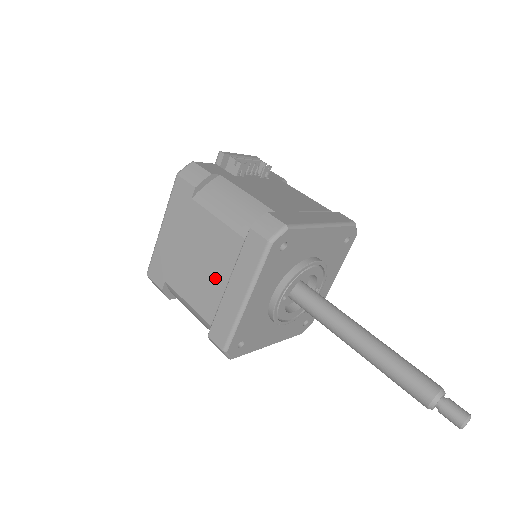
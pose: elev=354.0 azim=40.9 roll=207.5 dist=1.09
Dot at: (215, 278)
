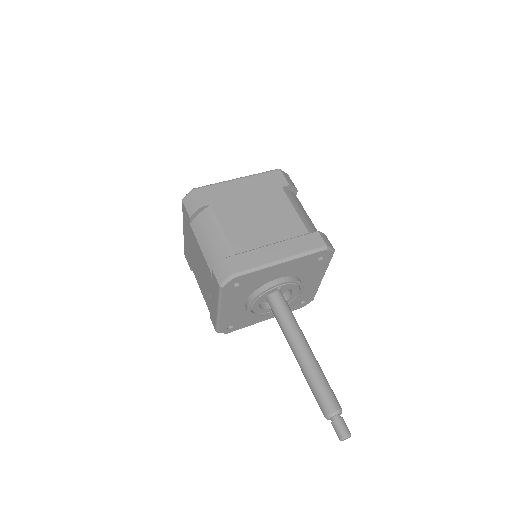
Dot at: (265, 234)
